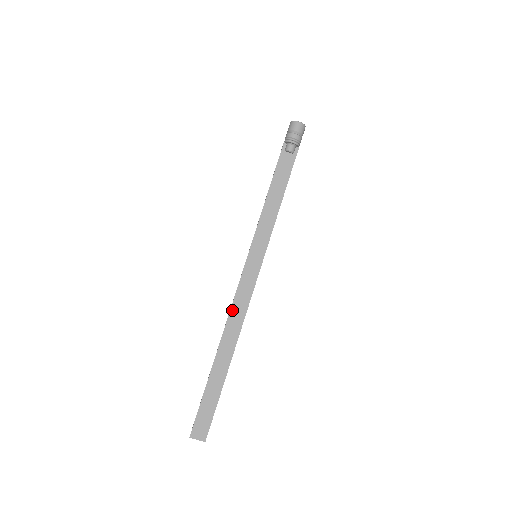
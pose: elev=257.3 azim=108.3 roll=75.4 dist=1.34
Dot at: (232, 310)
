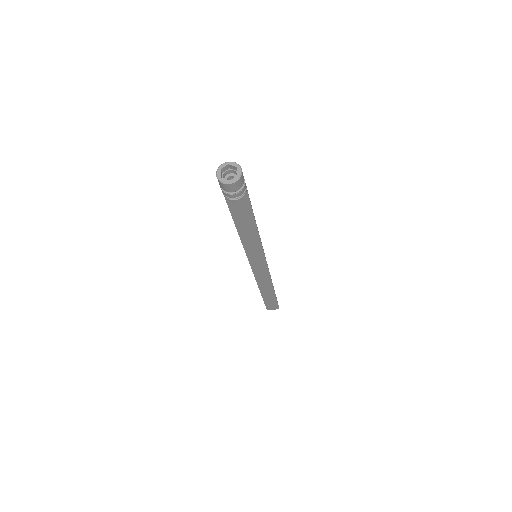
Dot at: (257, 278)
